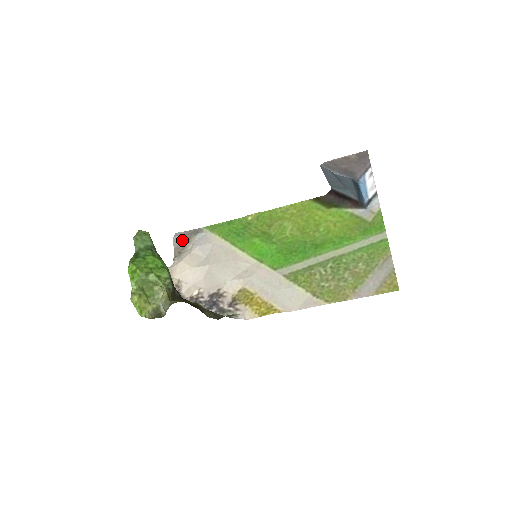
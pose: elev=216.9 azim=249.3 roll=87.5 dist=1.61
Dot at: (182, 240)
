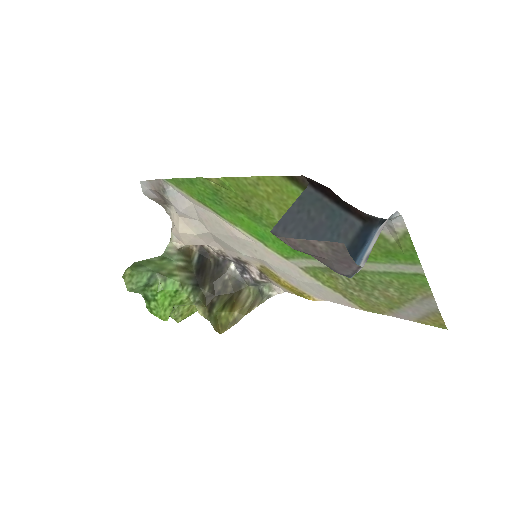
Dot at: (155, 194)
